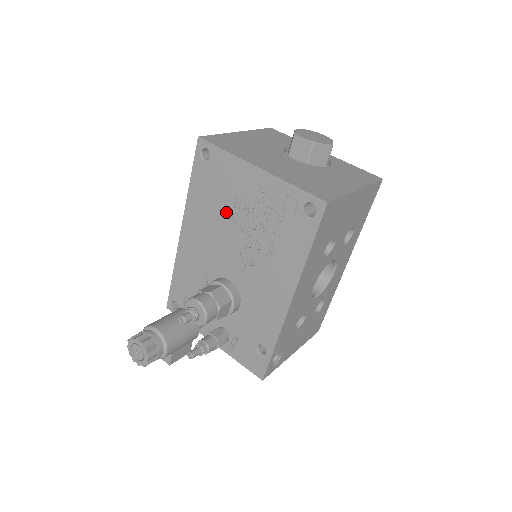
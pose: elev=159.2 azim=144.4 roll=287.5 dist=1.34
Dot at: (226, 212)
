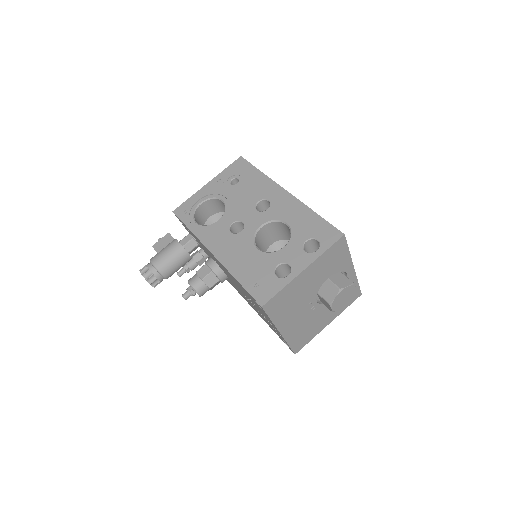
Dot at: (248, 297)
